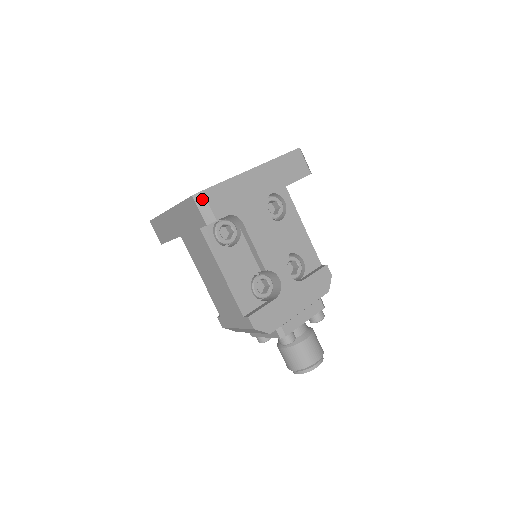
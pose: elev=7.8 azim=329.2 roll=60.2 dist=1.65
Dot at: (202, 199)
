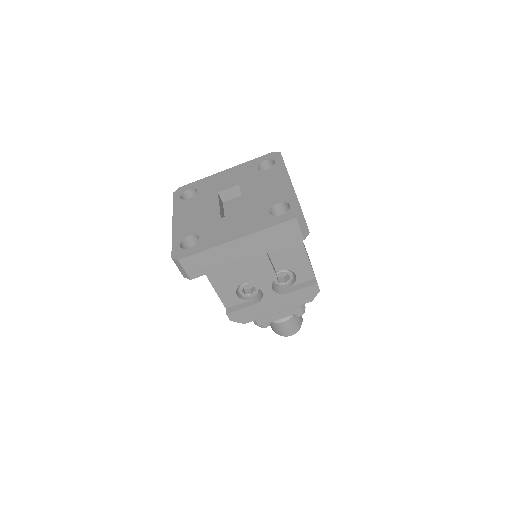
Dot at: (179, 264)
